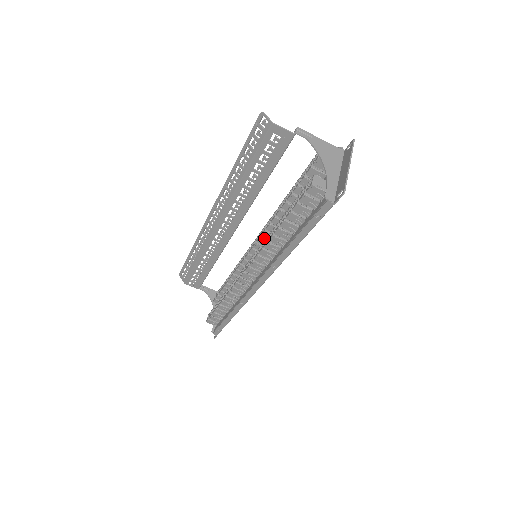
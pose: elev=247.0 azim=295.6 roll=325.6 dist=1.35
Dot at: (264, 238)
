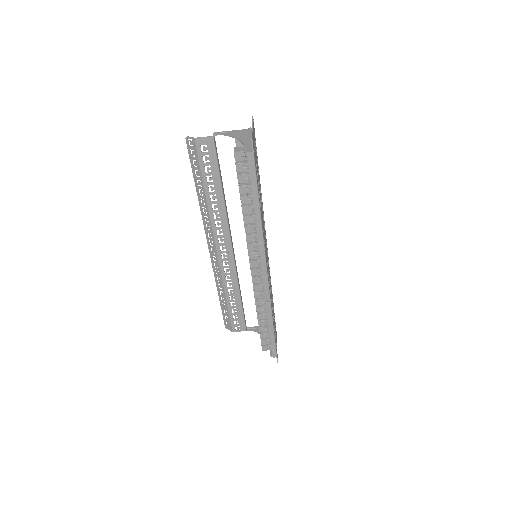
Dot at: occluded
